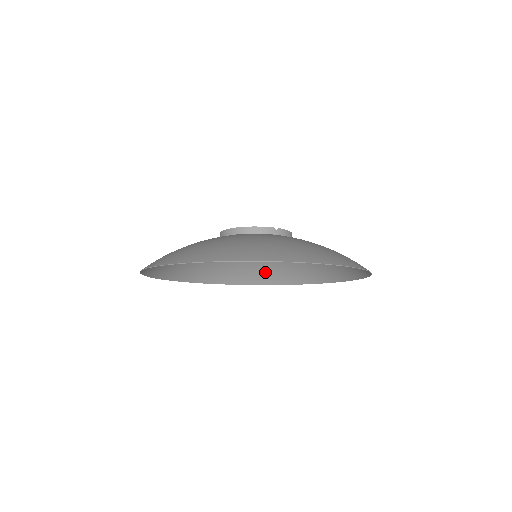
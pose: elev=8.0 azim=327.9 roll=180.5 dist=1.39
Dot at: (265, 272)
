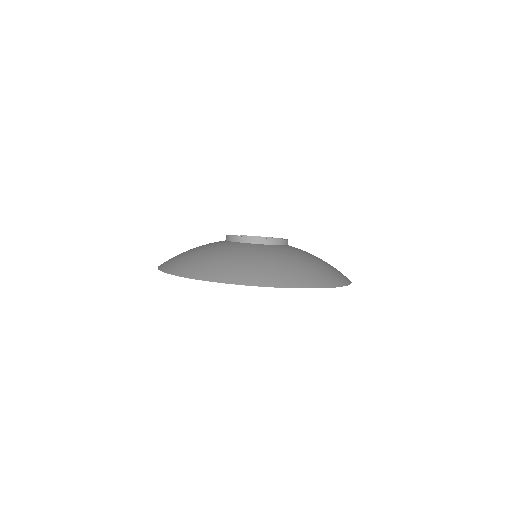
Dot at: occluded
